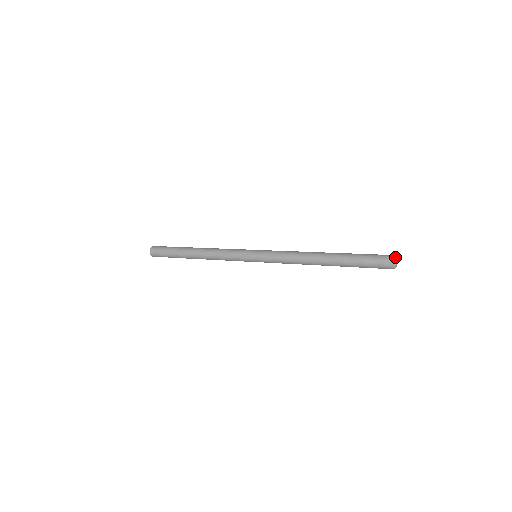
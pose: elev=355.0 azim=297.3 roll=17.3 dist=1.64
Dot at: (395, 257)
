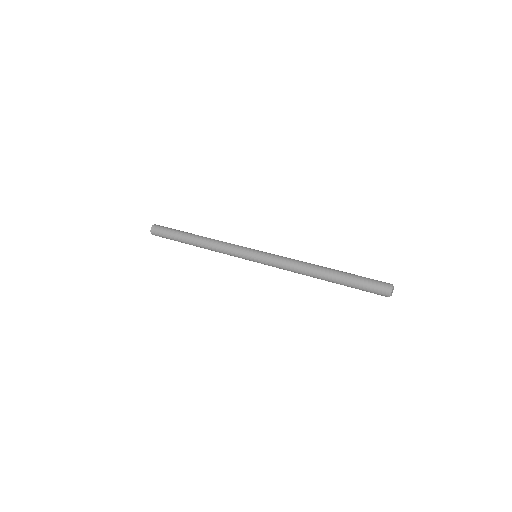
Dot at: (391, 290)
